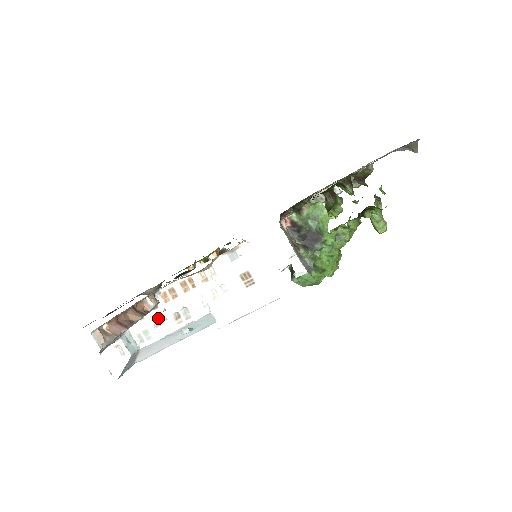
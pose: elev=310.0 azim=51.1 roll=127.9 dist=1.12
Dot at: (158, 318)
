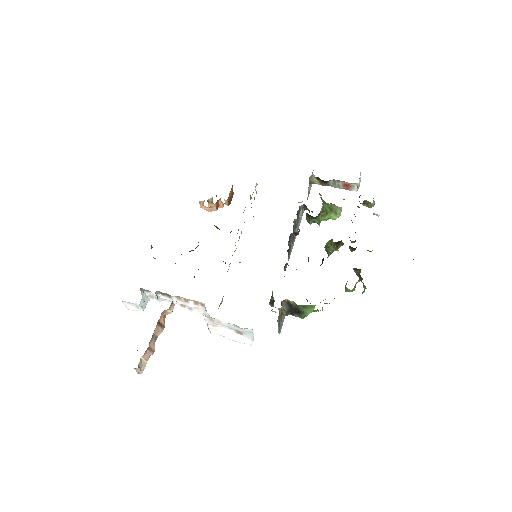
Dot at: (169, 300)
